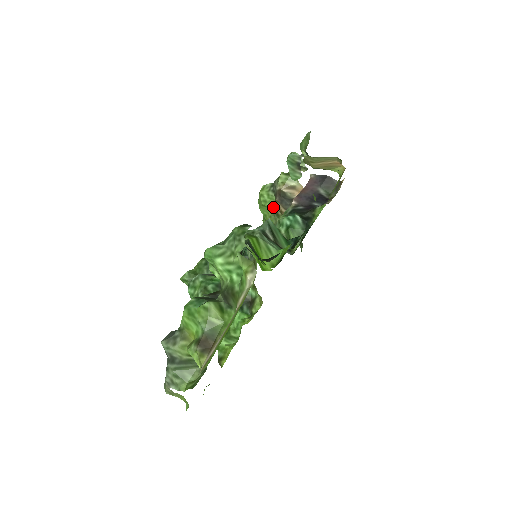
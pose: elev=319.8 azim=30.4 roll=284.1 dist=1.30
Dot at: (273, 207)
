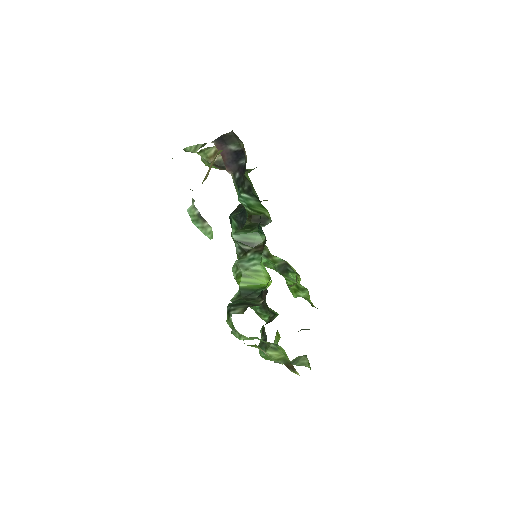
Dot at: occluded
